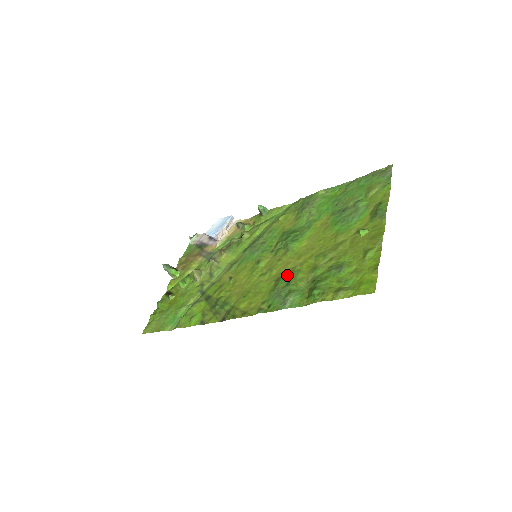
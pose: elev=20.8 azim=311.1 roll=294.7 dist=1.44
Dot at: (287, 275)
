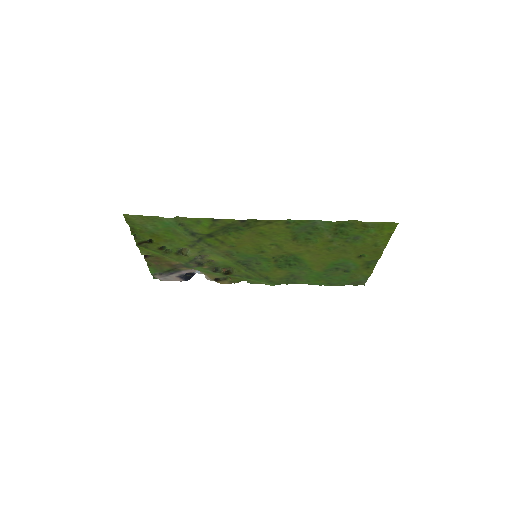
Dot at: (304, 240)
